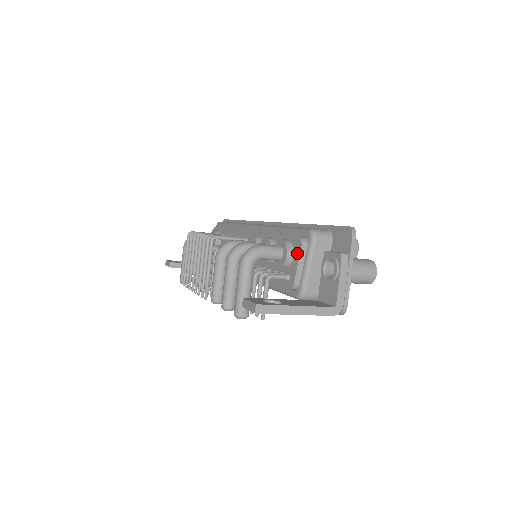
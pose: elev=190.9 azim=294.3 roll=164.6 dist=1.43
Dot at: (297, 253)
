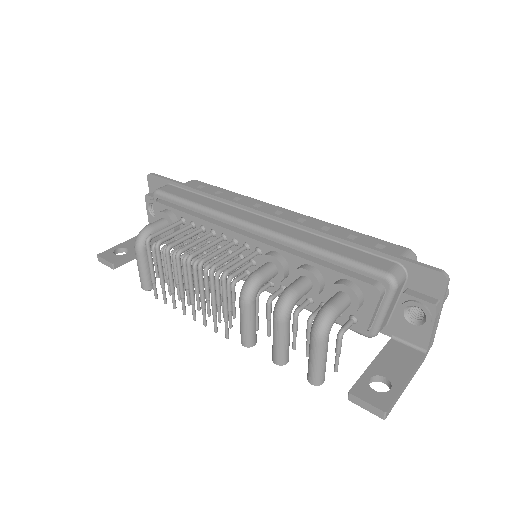
Dot at: (372, 302)
